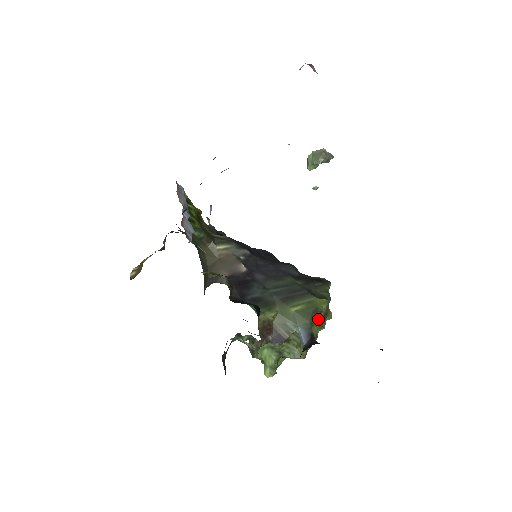
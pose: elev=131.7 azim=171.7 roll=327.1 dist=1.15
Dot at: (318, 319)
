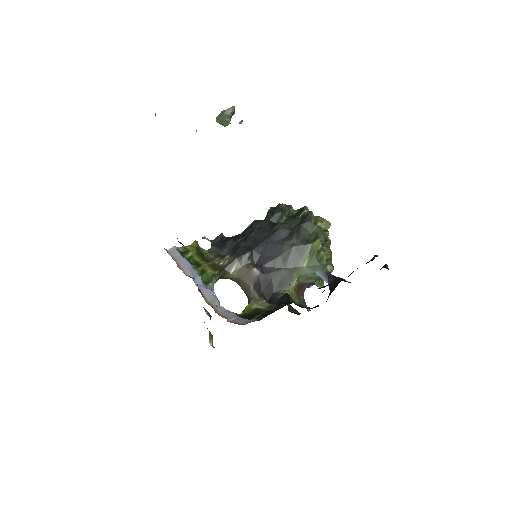
Dot at: (323, 248)
